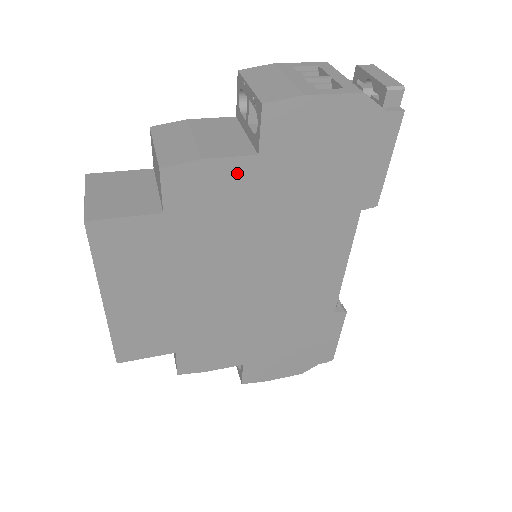
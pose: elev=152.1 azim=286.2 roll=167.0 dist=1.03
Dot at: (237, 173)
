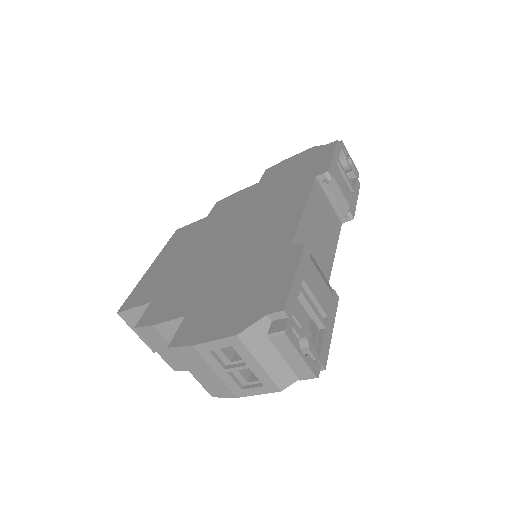
Dot at: (247, 192)
